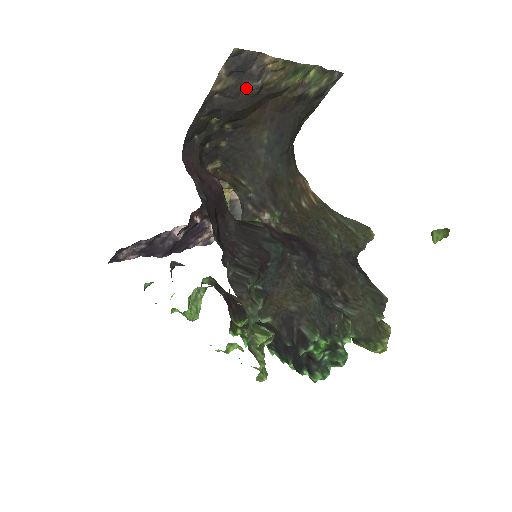
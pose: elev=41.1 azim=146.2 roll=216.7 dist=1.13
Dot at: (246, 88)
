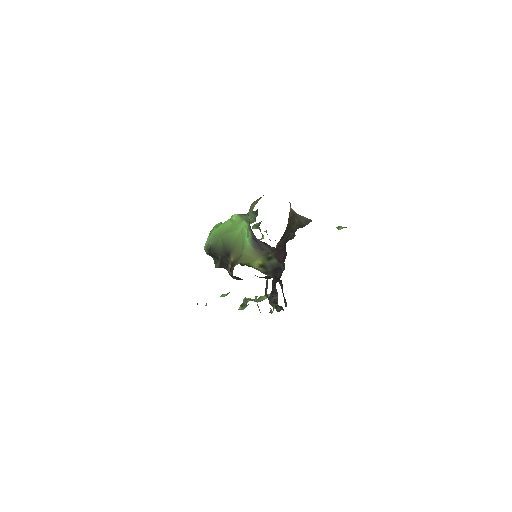
Dot at: occluded
